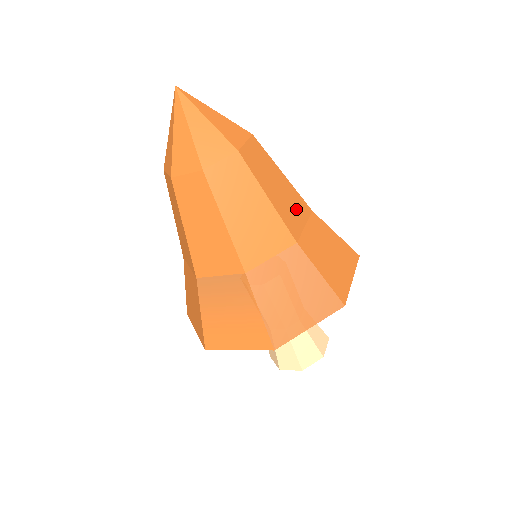
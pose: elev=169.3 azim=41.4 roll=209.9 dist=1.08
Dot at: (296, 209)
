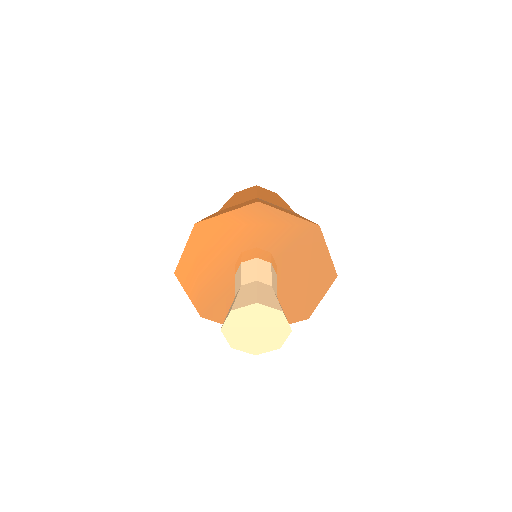
Dot at: occluded
